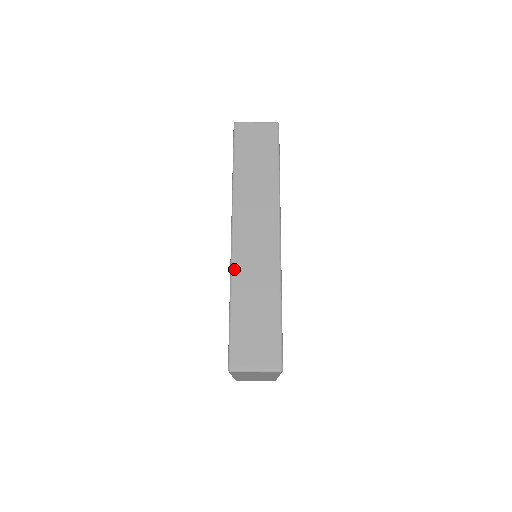
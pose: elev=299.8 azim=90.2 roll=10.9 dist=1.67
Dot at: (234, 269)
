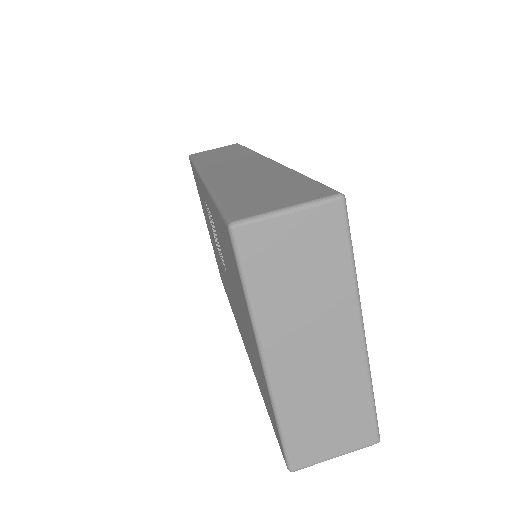
Dot at: (211, 182)
